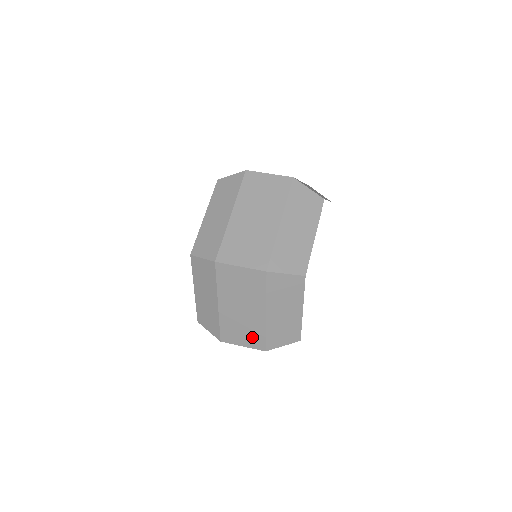
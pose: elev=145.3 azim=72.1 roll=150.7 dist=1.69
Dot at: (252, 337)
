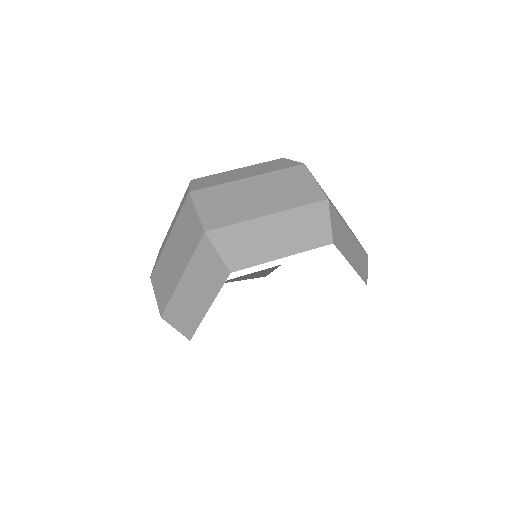
Dot at: occluded
